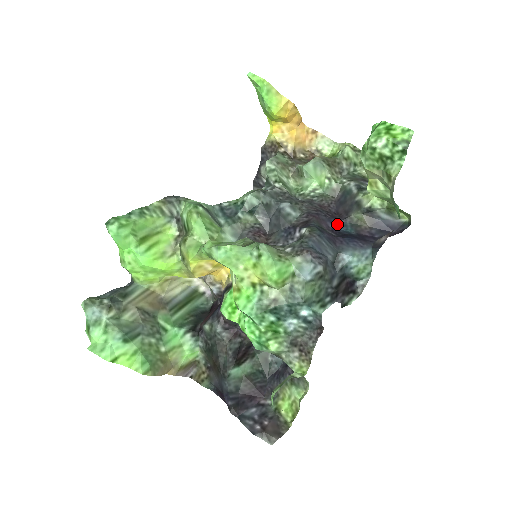
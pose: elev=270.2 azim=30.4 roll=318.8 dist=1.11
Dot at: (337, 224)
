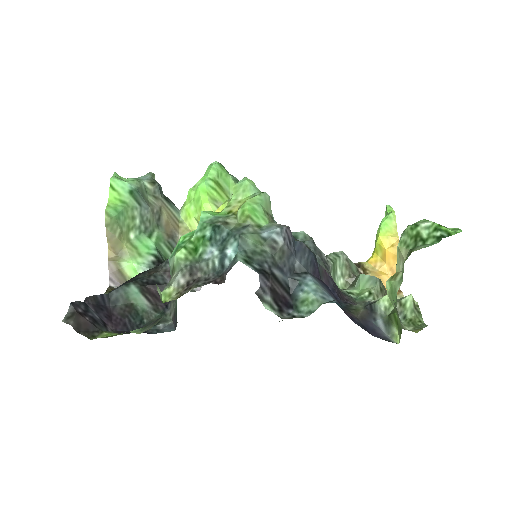
Dot at: occluded
